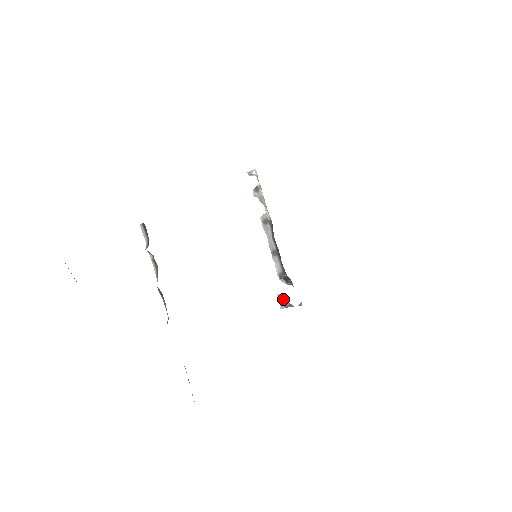
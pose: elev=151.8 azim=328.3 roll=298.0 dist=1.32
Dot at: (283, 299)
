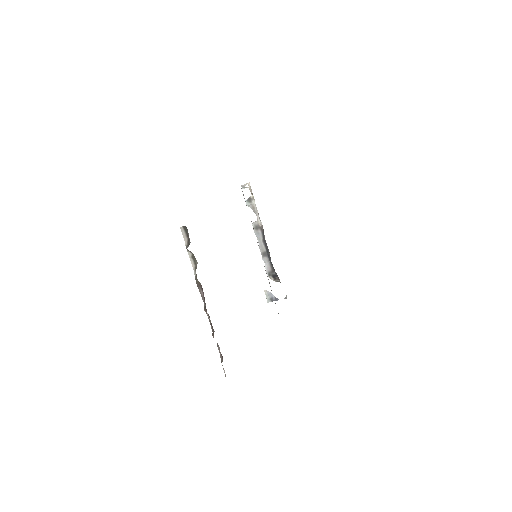
Dot at: (270, 294)
